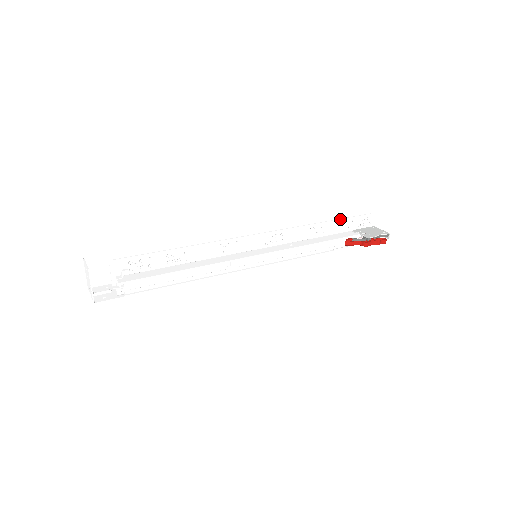
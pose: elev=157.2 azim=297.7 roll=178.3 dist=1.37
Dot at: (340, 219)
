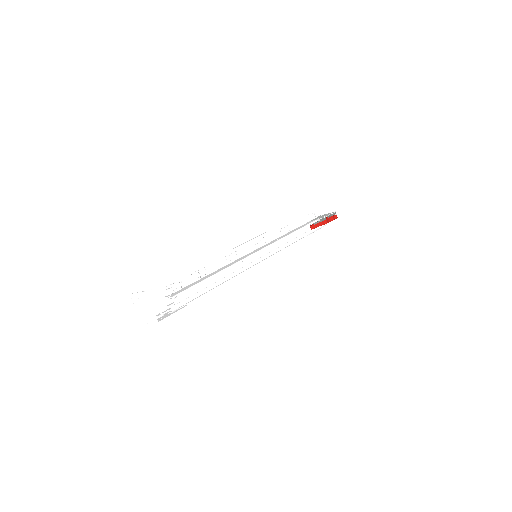
Dot at: (296, 218)
